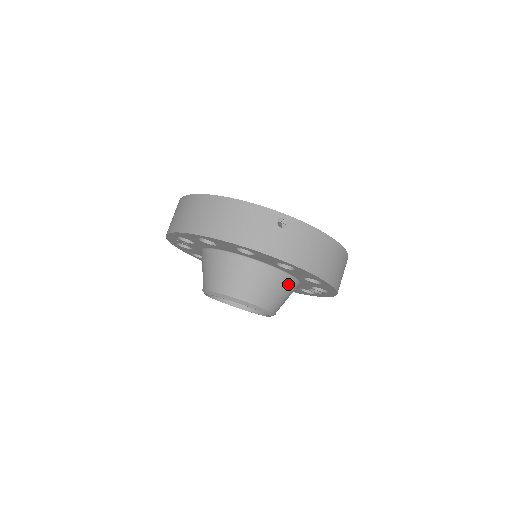
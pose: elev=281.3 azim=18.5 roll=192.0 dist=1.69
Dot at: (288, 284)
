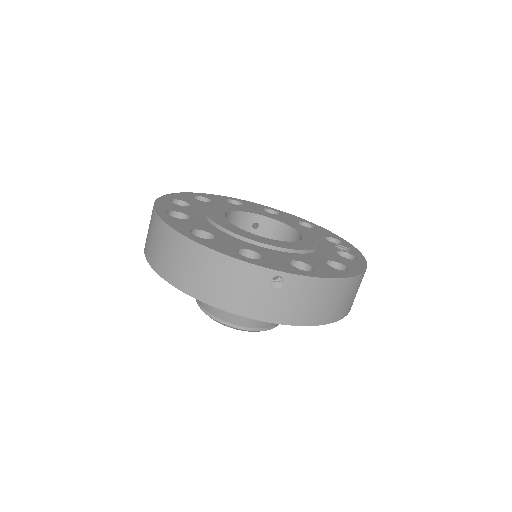
Dot at: occluded
